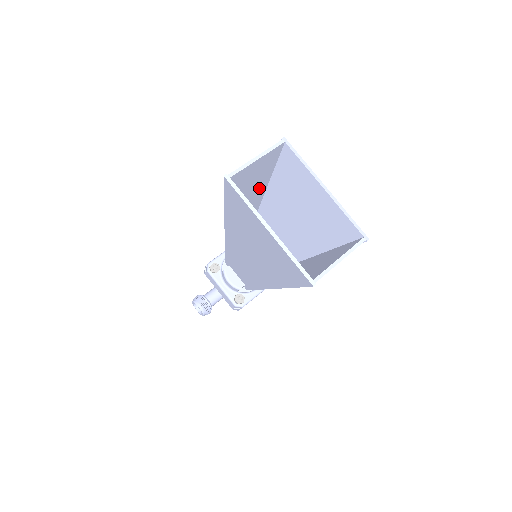
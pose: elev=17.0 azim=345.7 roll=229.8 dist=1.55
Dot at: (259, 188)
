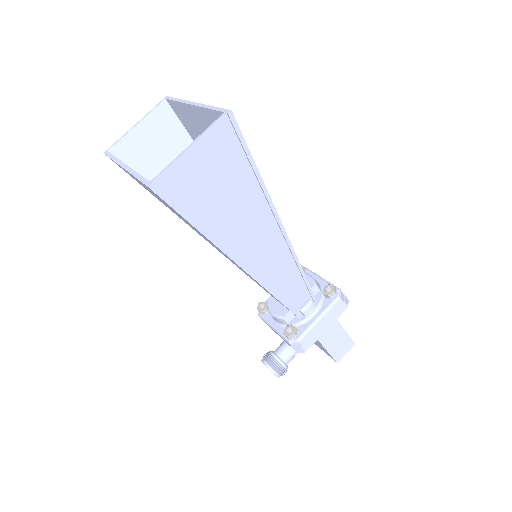
Dot at: occluded
